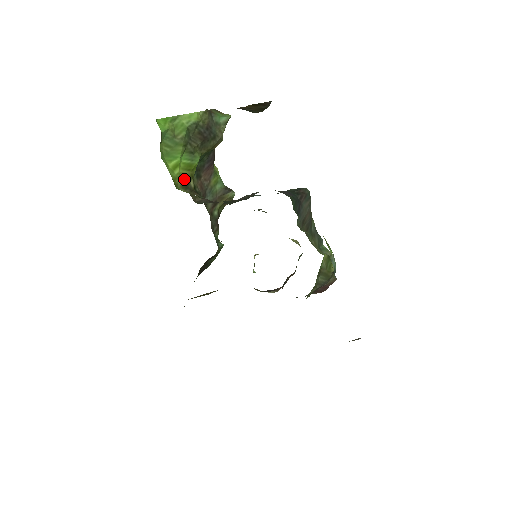
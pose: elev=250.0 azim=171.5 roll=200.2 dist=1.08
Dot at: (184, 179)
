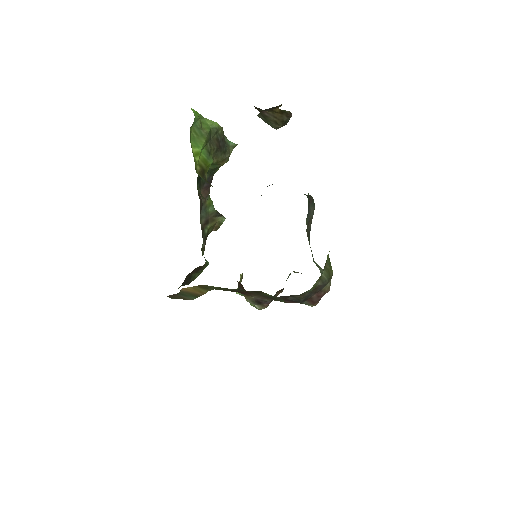
Dot at: (201, 169)
